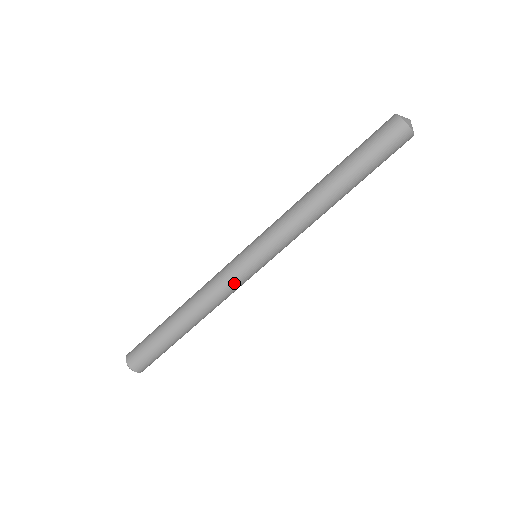
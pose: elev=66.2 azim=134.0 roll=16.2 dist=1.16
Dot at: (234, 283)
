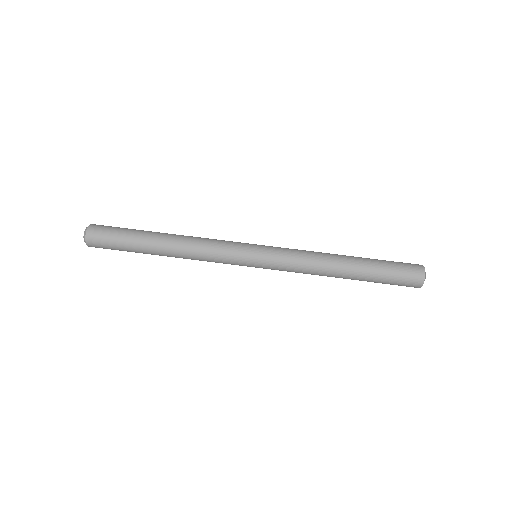
Dot at: (226, 250)
